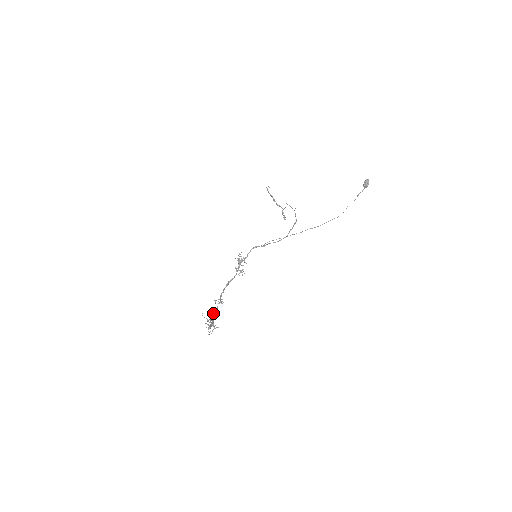
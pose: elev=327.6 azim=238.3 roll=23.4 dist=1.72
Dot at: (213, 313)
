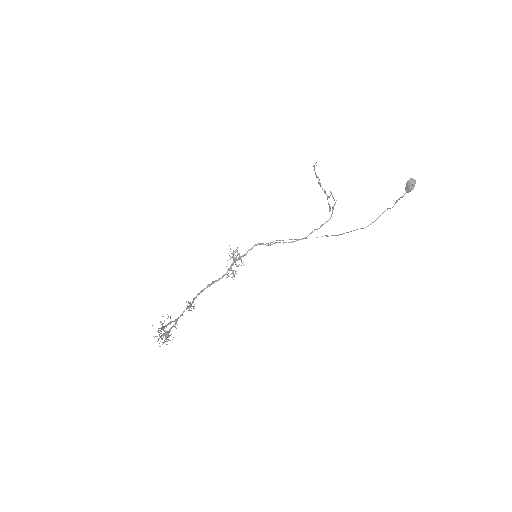
Dot at: occluded
